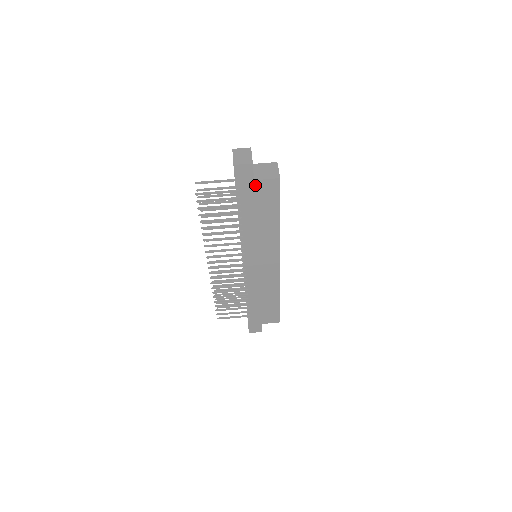
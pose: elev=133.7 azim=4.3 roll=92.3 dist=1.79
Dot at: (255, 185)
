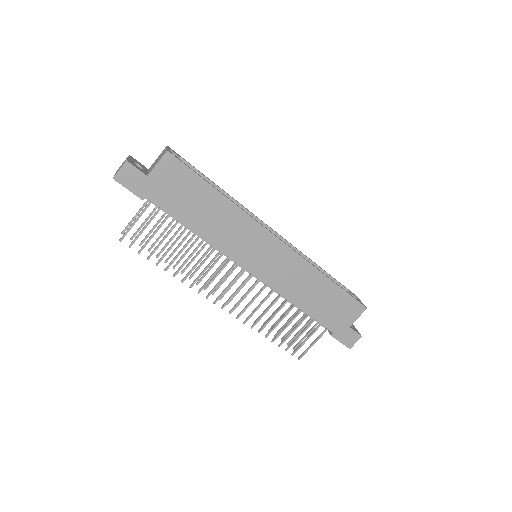
Dot at: (155, 180)
